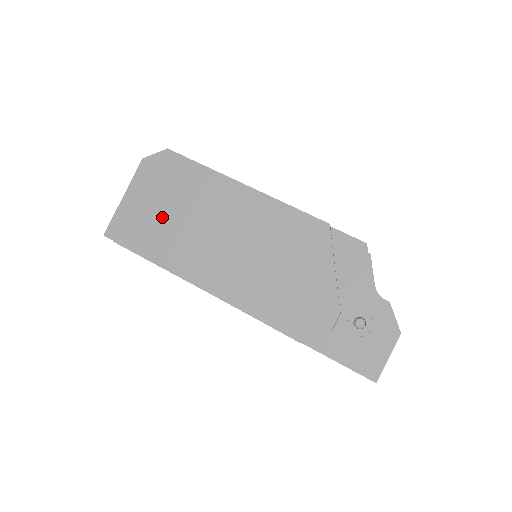
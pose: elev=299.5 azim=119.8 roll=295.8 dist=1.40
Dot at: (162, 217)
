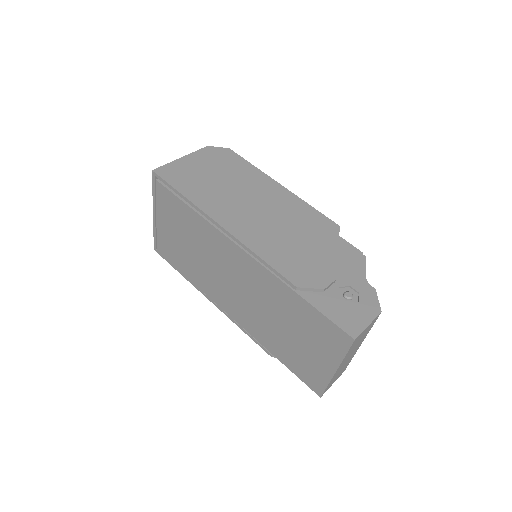
Dot at: (208, 178)
